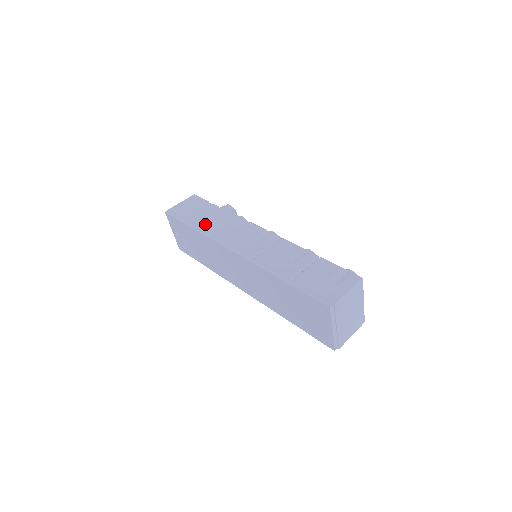
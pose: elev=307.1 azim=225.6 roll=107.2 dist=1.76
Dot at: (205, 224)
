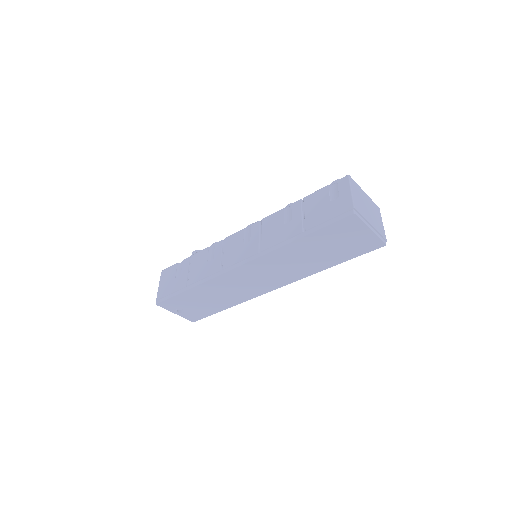
Dot at: (196, 276)
